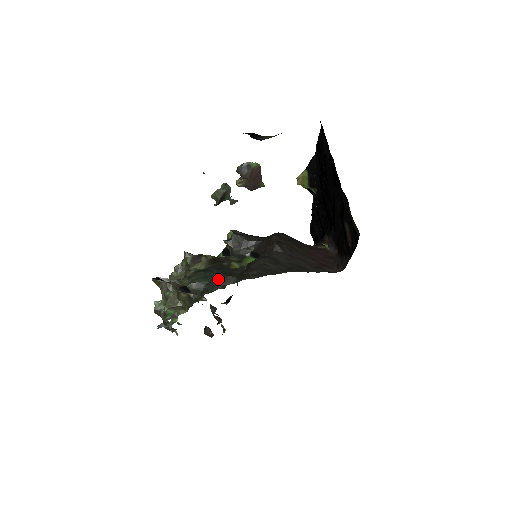
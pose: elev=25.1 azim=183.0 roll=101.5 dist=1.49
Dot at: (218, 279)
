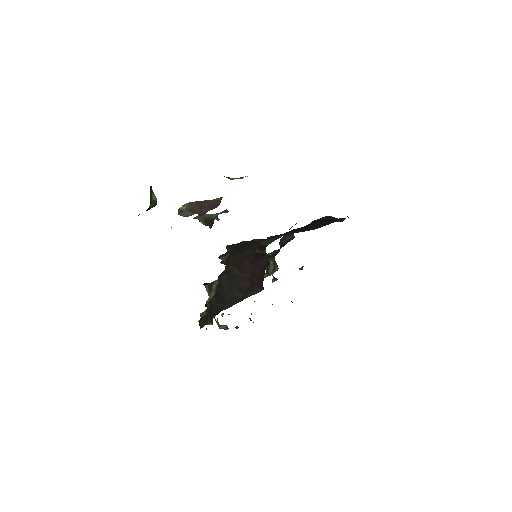
Dot at: (199, 323)
